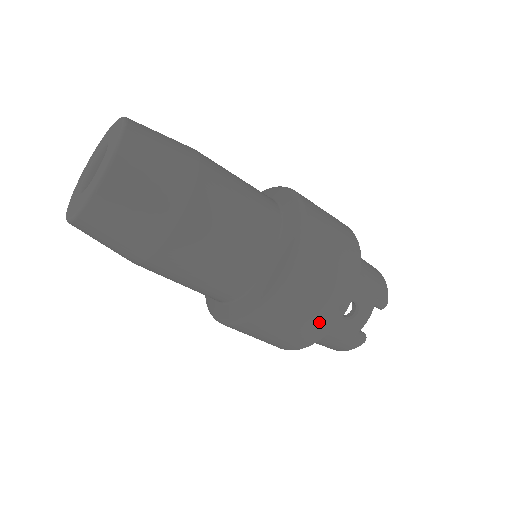
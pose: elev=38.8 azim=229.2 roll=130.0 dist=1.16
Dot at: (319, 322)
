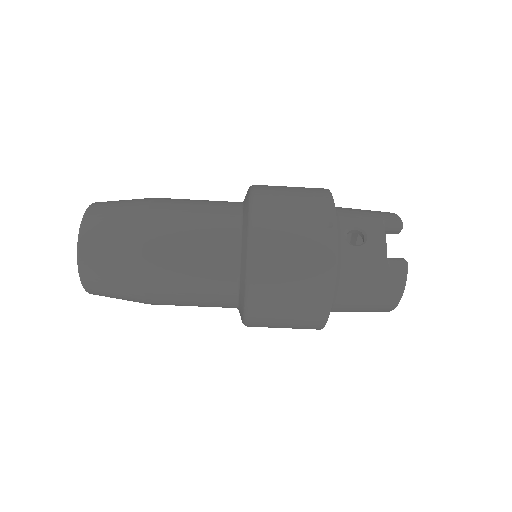
Dot at: (317, 247)
